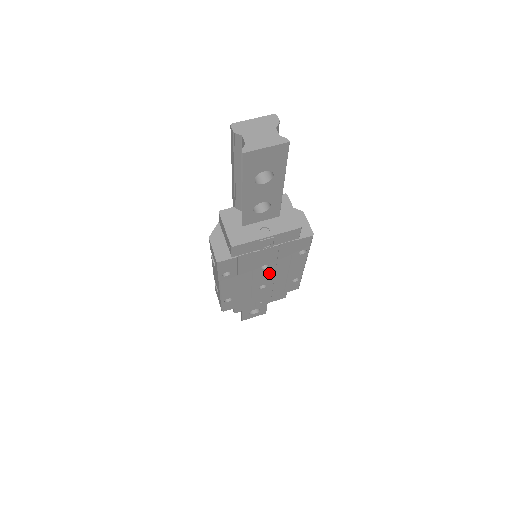
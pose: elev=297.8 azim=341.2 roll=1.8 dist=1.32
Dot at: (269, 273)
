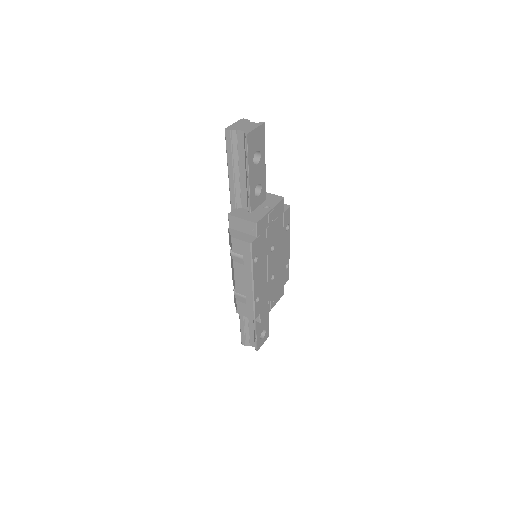
Dot at: (274, 257)
